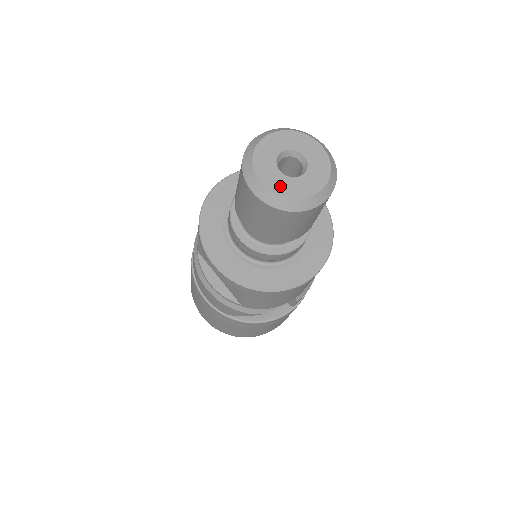
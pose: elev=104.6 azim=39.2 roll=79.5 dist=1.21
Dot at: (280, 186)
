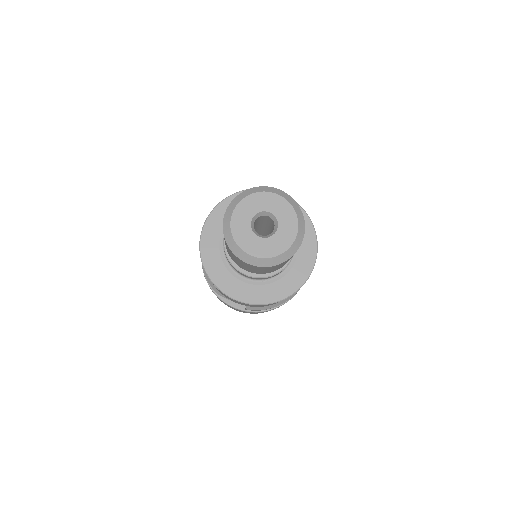
Dot at: (240, 231)
